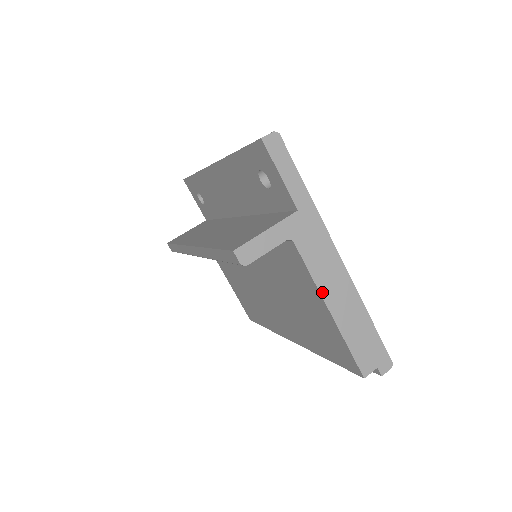
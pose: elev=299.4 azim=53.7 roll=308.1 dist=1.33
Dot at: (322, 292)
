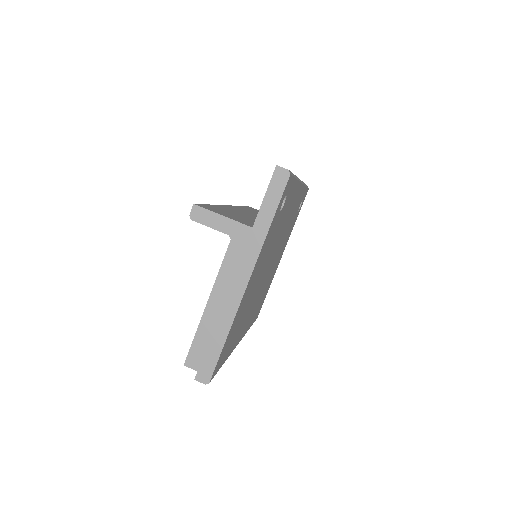
Dot at: (215, 287)
